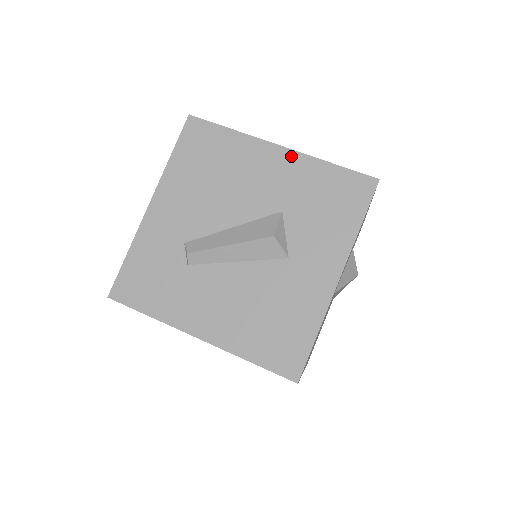
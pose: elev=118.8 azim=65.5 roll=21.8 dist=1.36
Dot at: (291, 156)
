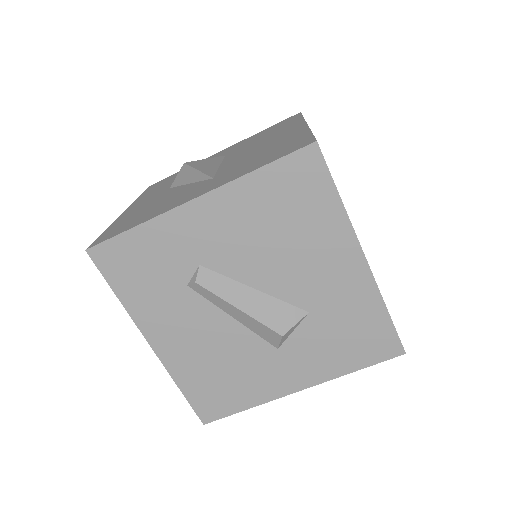
Dot at: (364, 276)
